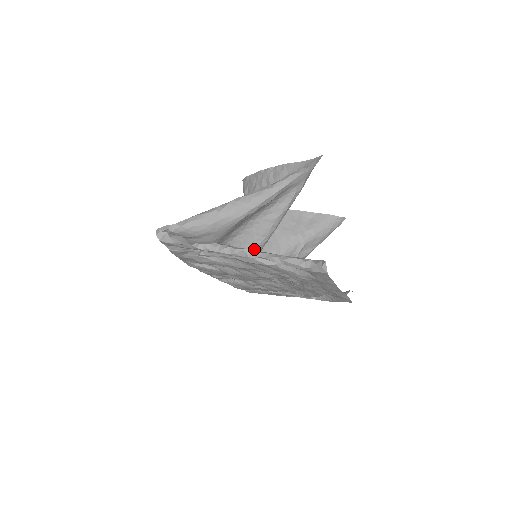
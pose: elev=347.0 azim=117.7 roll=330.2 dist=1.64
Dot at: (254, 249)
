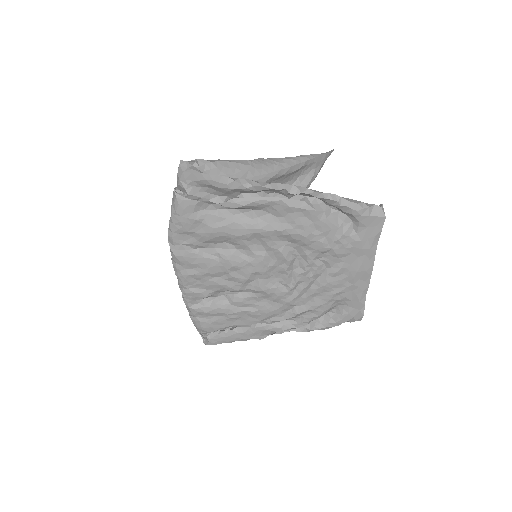
Dot at: occluded
